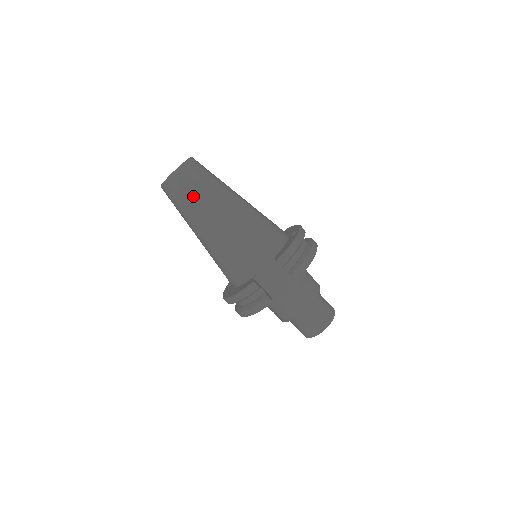
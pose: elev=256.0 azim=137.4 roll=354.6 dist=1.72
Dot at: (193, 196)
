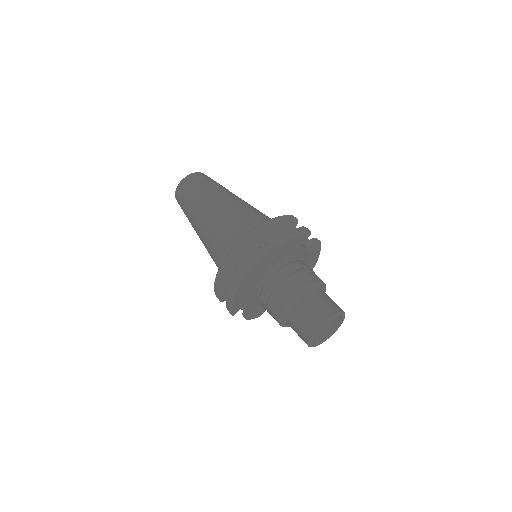
Dot at: (221, 185)
